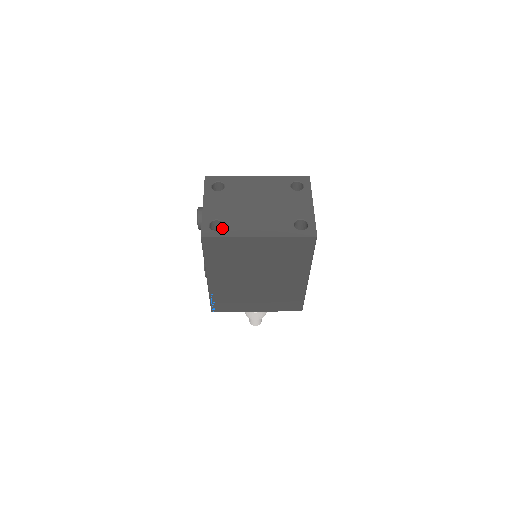
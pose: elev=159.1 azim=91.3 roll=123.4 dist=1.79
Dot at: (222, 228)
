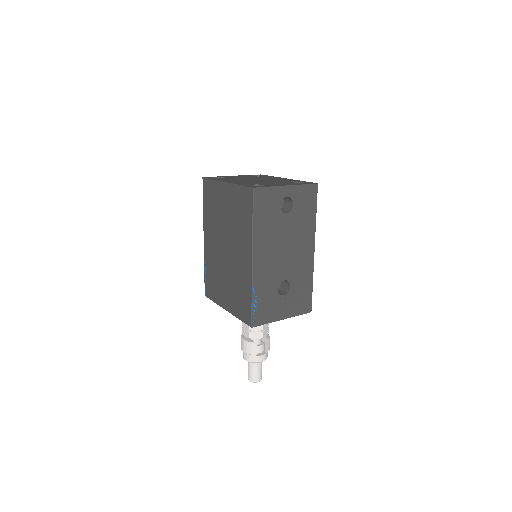
Dot at: (219, 178)
